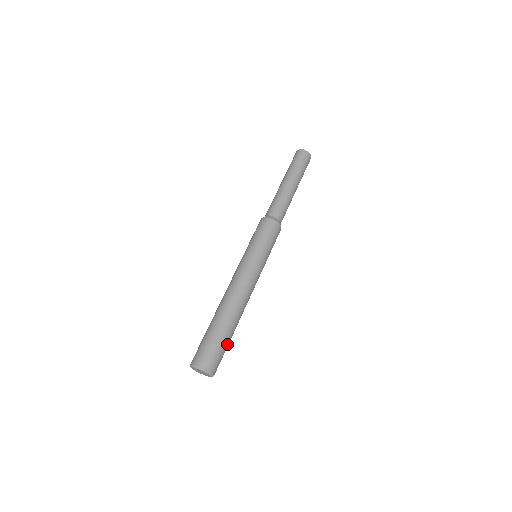
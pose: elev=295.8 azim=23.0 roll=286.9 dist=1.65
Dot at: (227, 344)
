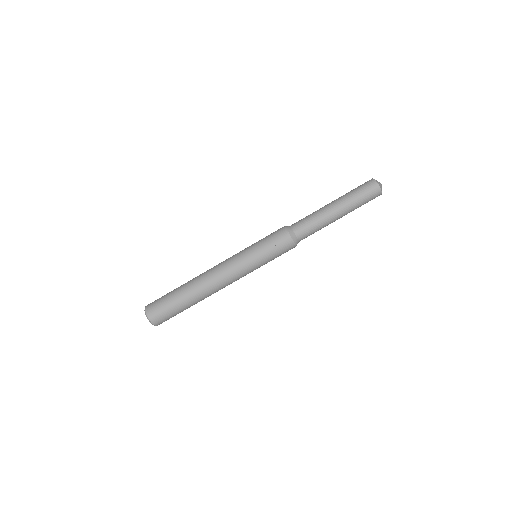
Dot at: occluded
